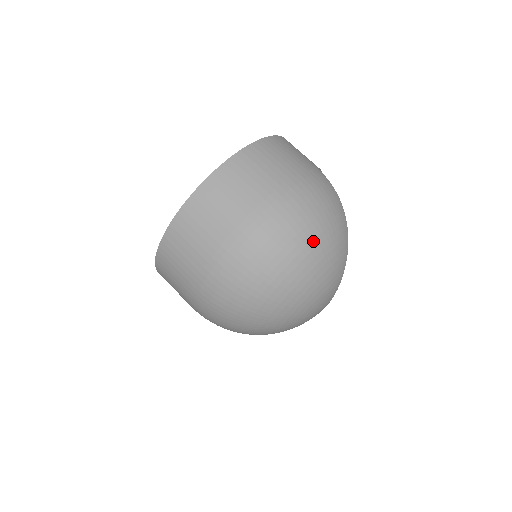
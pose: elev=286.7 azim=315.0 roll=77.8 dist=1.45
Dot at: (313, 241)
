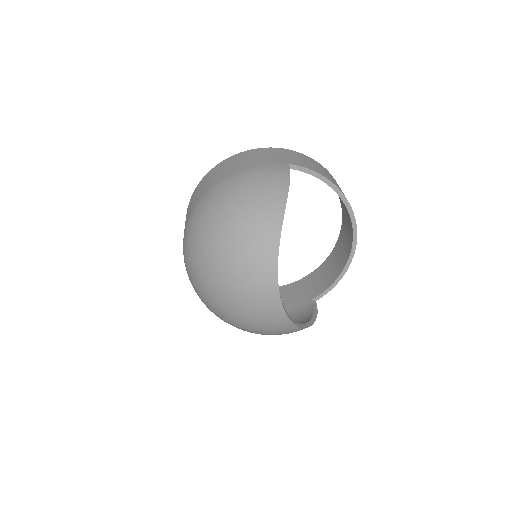
Dot at: (227, 215)
